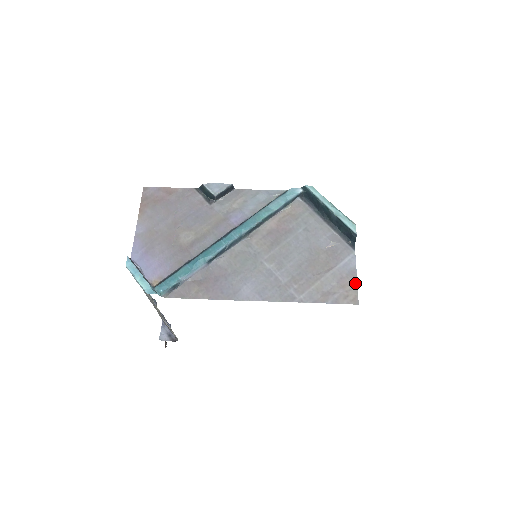
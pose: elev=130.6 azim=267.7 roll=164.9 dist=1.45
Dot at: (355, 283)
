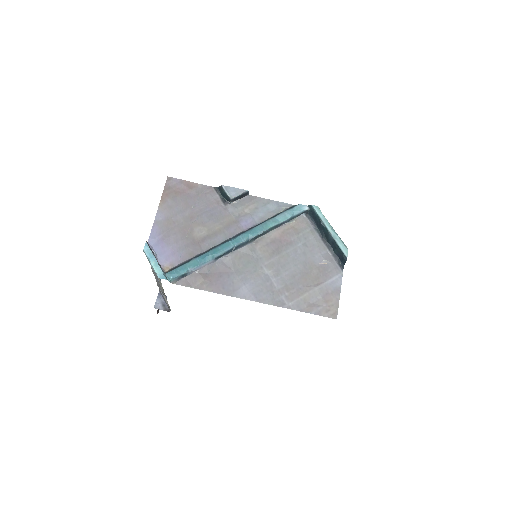
Dot at: (337, 300)
